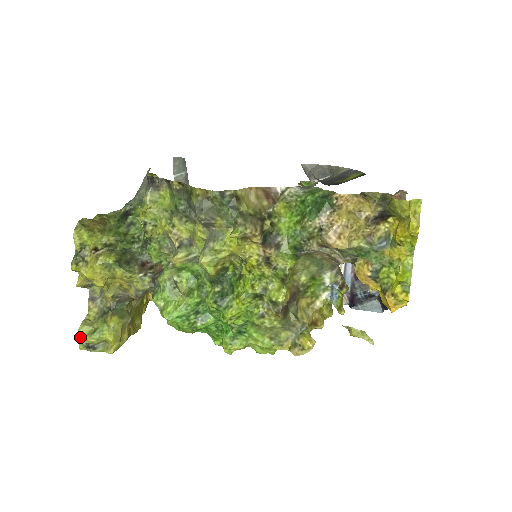
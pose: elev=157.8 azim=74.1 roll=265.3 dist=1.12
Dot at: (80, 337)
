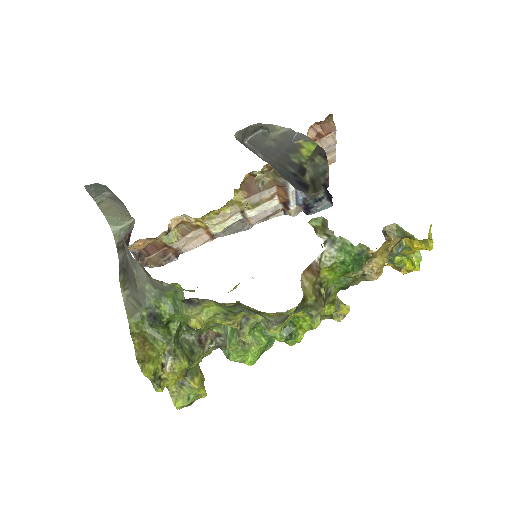
Dot at: (179, 407)
